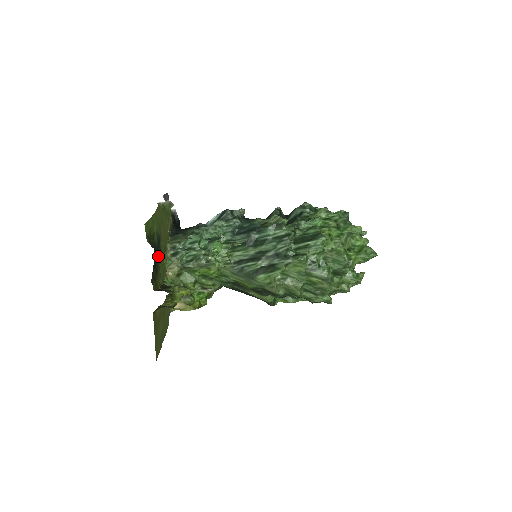
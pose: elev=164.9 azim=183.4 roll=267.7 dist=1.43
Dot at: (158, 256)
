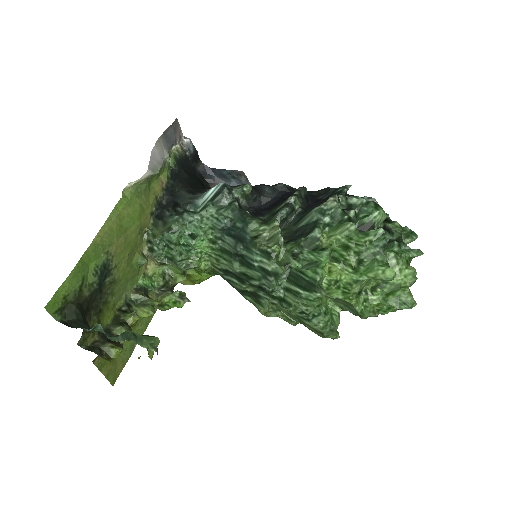
Dot at: (107, 285)
